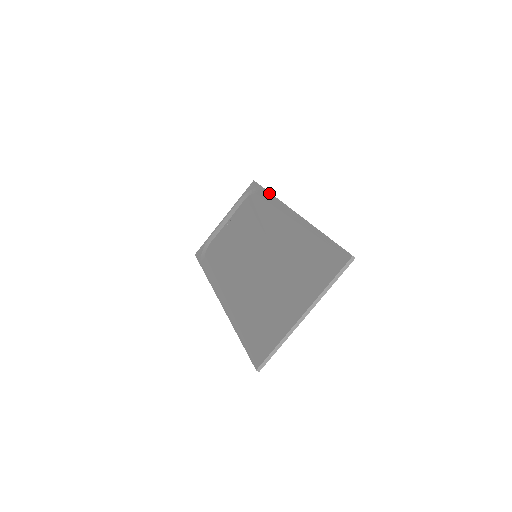
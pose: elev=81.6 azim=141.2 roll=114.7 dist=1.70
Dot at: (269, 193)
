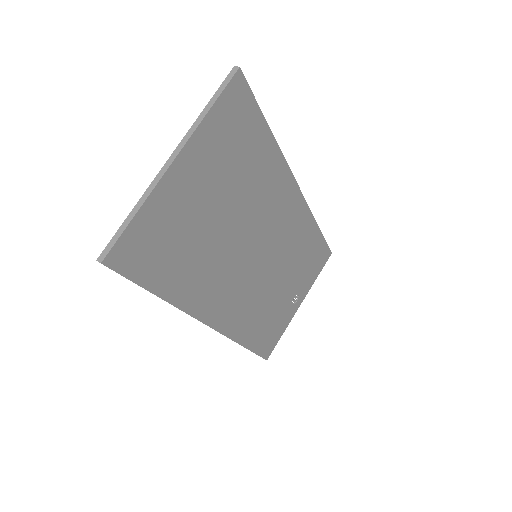
Dot at: occluded
